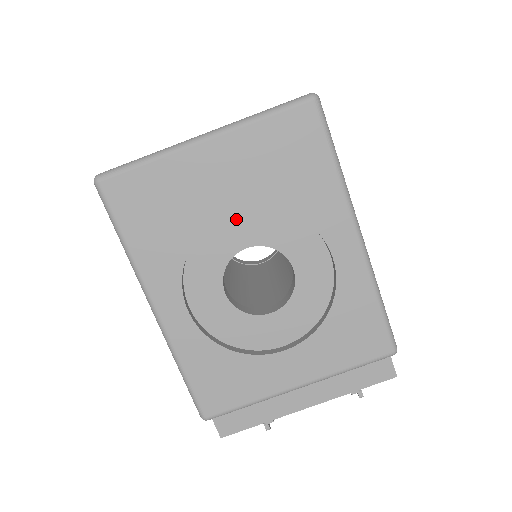
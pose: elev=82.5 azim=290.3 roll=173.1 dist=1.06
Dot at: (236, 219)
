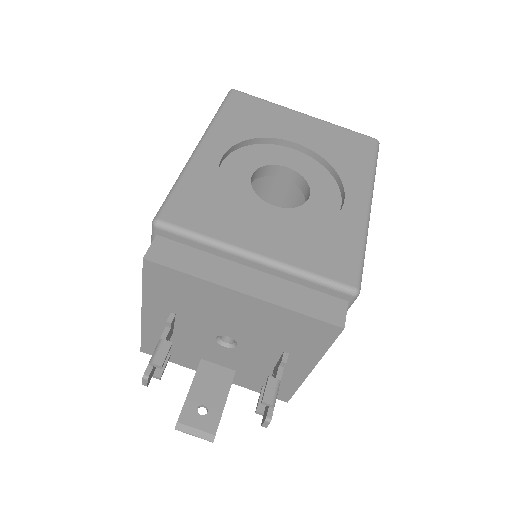
Dot at: (293, 153)
